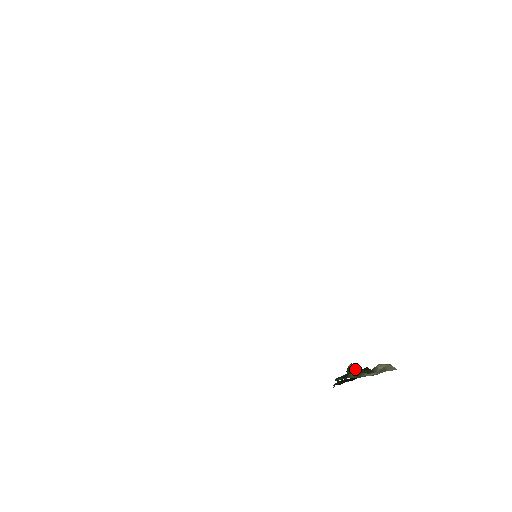
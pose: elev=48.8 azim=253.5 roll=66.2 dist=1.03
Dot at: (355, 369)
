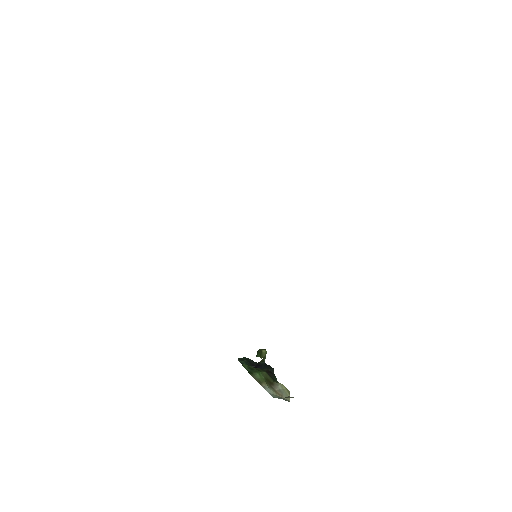
Dot at: (265, 358)
